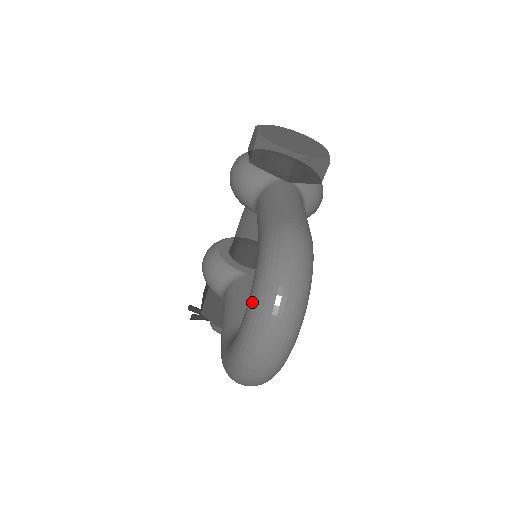
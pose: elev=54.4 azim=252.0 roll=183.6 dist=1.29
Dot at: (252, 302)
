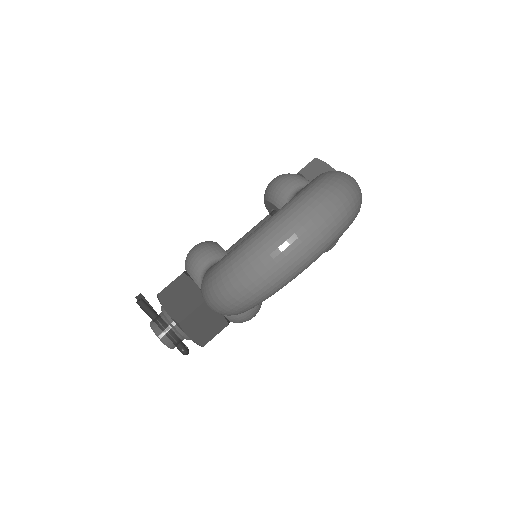
Dot at: (306, 188)
